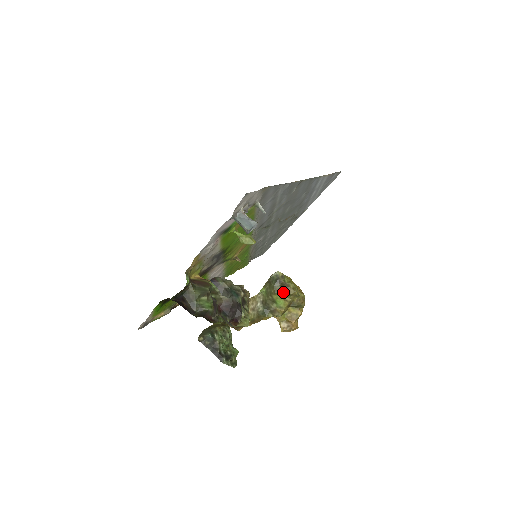
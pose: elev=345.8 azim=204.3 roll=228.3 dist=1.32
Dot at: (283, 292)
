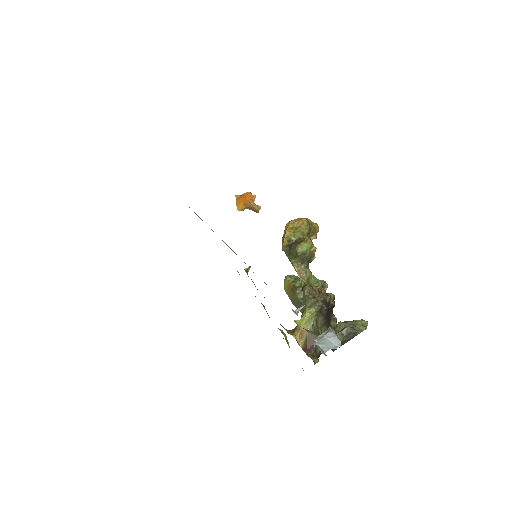
Dot at: (300, 243)
